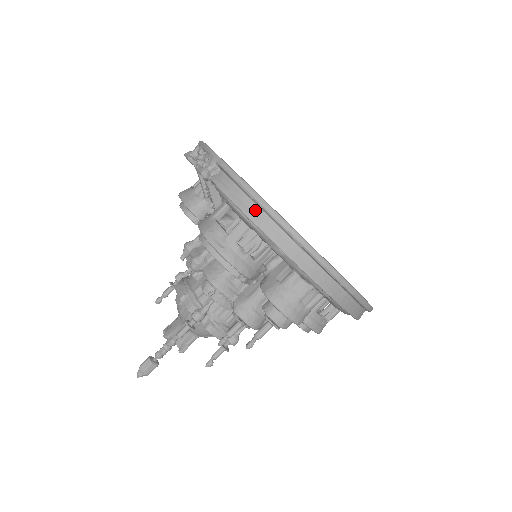
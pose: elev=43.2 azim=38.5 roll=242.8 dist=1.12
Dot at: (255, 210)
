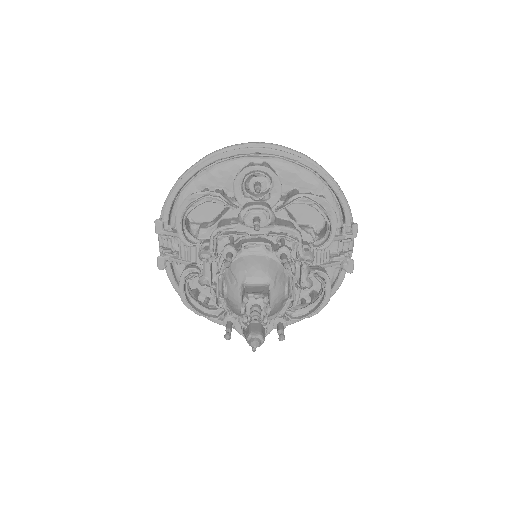
Dot at: occluded
